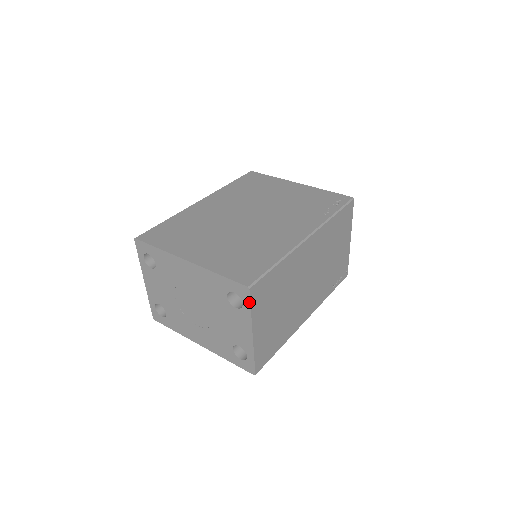
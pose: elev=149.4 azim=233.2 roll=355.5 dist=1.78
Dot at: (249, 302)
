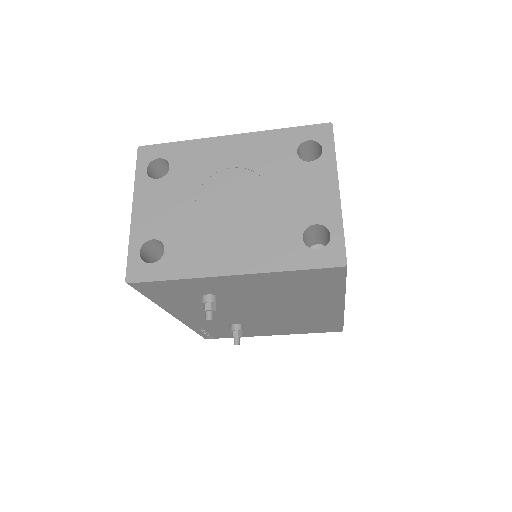
Dot at: (332, 141)
